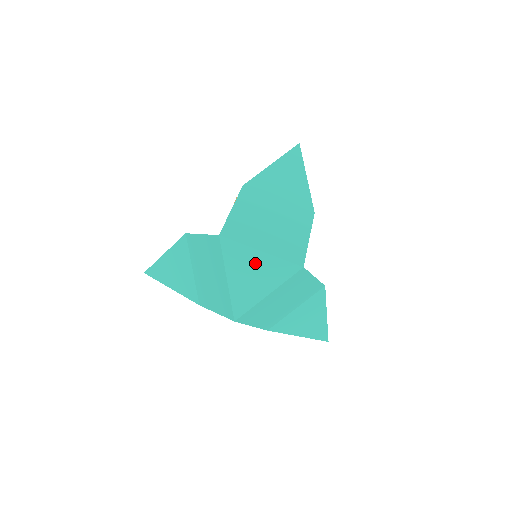
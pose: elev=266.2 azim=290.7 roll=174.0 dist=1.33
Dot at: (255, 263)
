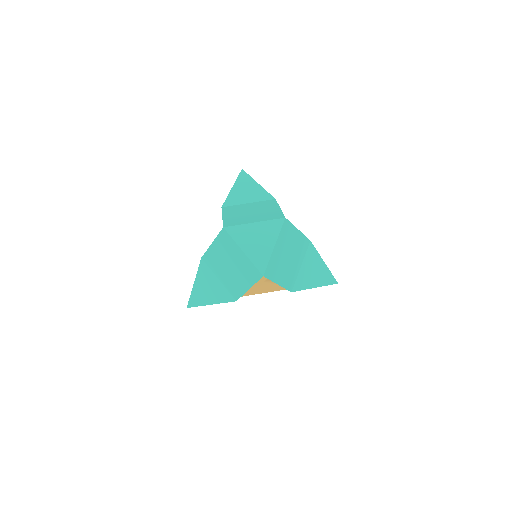
Dot at: (255, 232)
